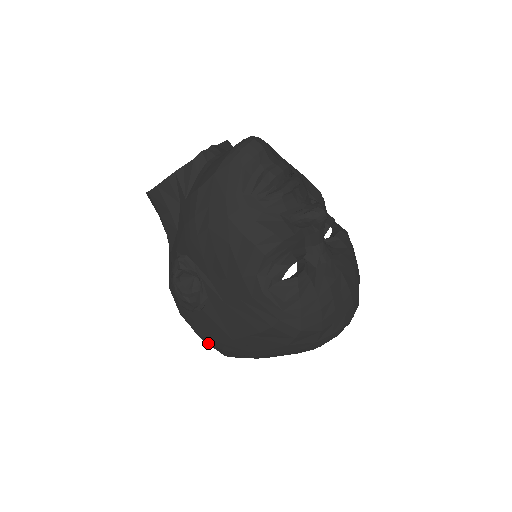
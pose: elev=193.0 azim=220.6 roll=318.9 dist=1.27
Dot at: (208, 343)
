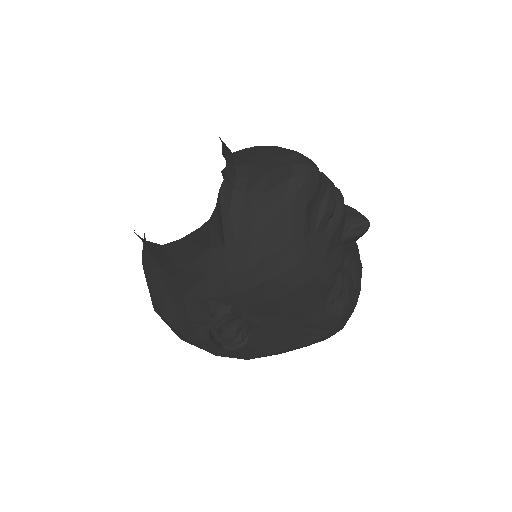
Dot at: occluded
